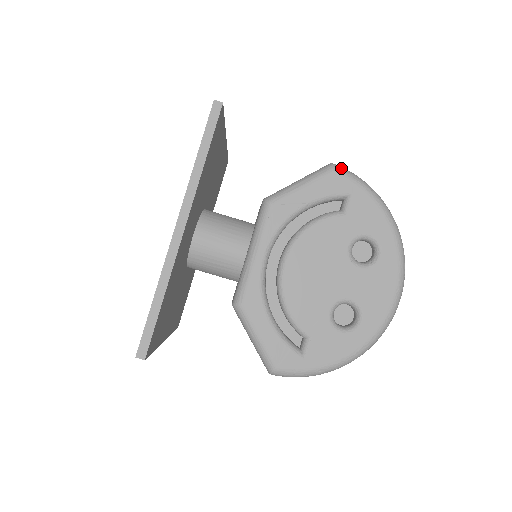
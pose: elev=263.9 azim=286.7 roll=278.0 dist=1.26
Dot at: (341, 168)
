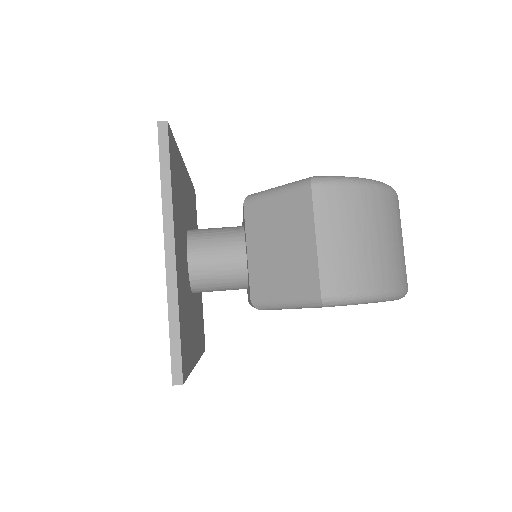
Dot at: occluded
